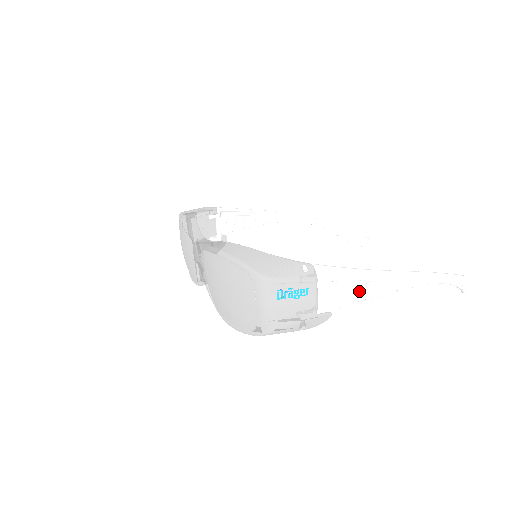
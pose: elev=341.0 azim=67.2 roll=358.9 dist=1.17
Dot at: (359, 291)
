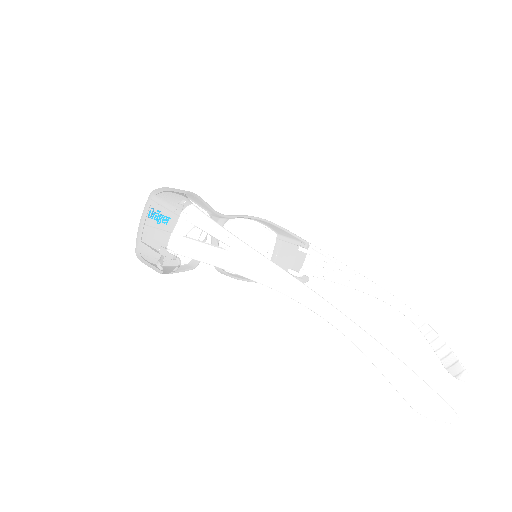
Dot at: (207, 248)
